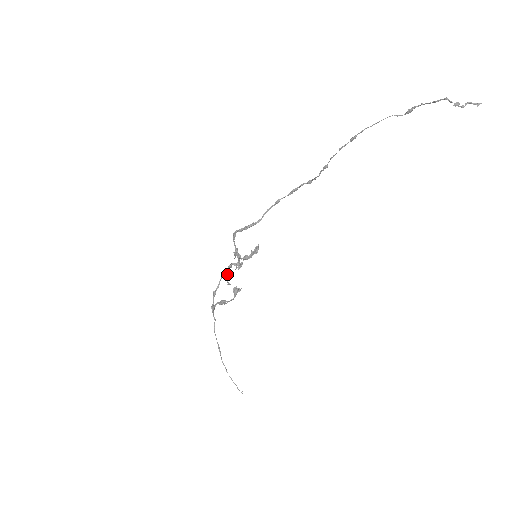
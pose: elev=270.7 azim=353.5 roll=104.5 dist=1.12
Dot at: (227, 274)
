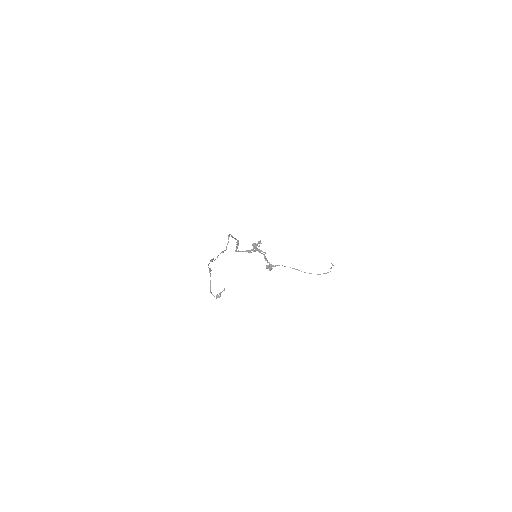
Dot at: (259, 250)
